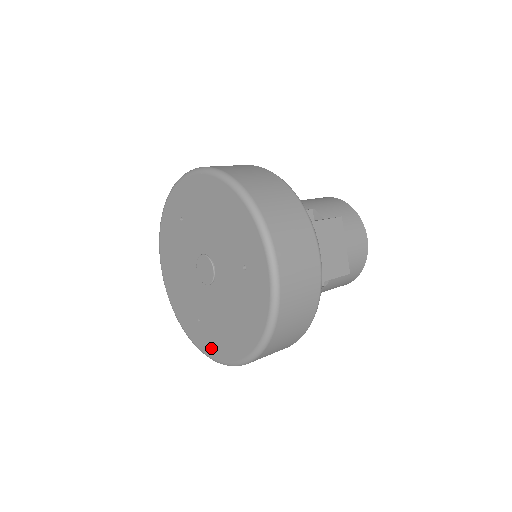
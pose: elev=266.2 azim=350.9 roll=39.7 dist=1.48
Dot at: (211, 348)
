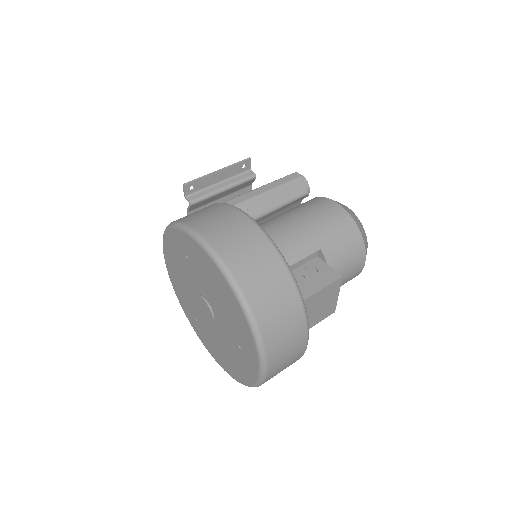
Dot at: (204, 342)
